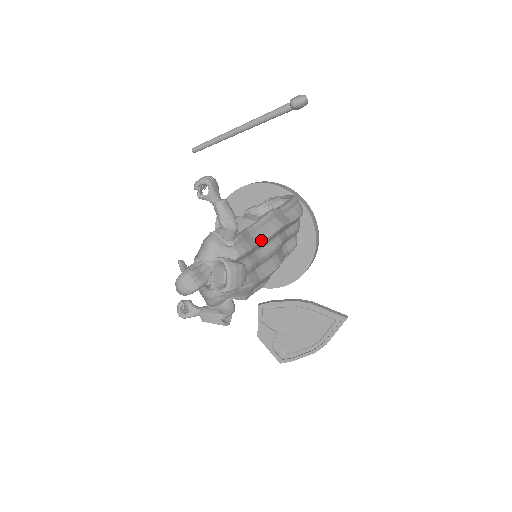
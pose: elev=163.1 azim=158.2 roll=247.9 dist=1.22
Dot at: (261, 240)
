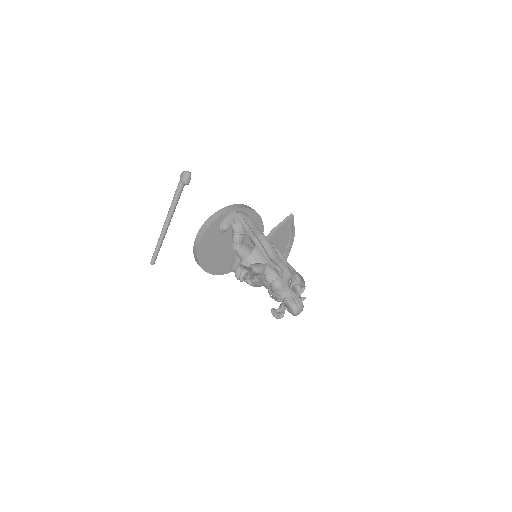
Dot at: (275, 253)
